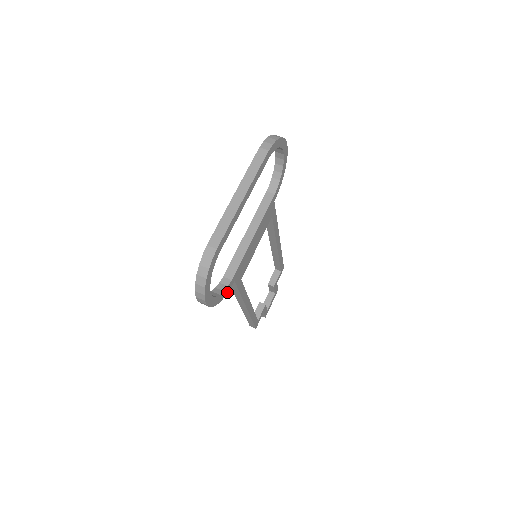
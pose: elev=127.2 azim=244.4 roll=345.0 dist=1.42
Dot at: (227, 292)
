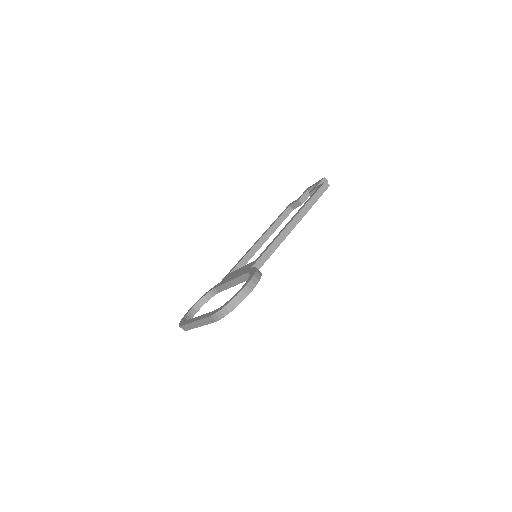
Dot at: occluded
